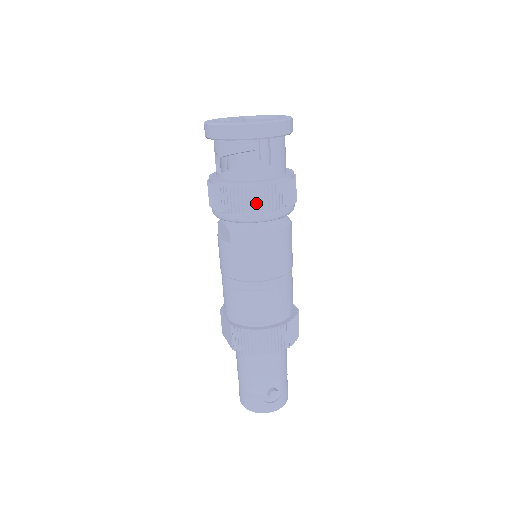
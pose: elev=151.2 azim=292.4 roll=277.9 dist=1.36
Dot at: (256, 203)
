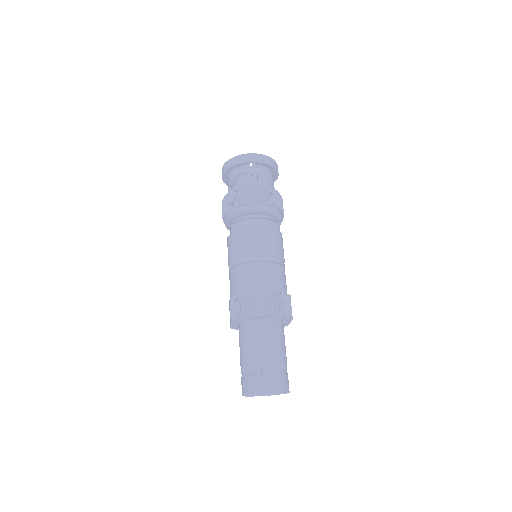
Dot at: (245, 197)
